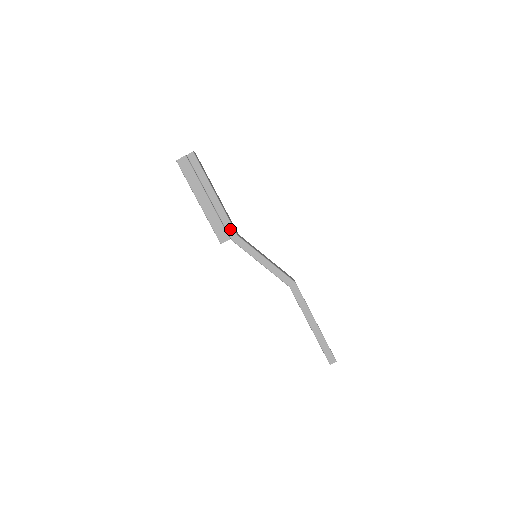
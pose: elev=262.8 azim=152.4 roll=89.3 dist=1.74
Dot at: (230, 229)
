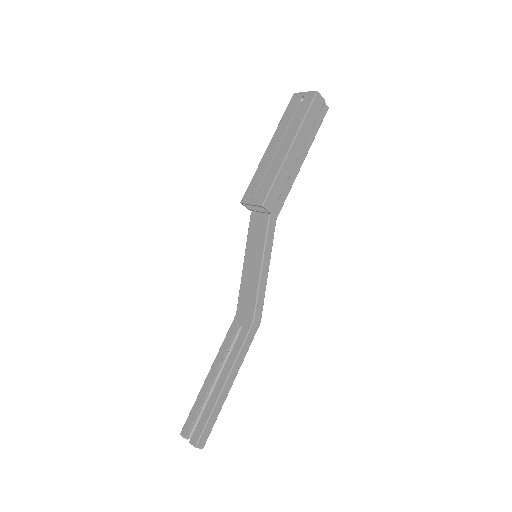
Dot at: (279, 205)
